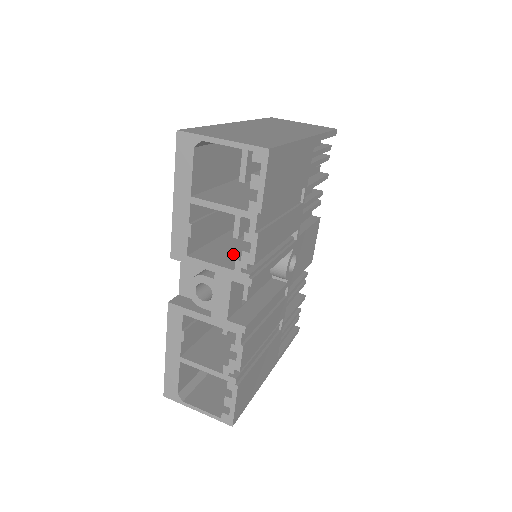
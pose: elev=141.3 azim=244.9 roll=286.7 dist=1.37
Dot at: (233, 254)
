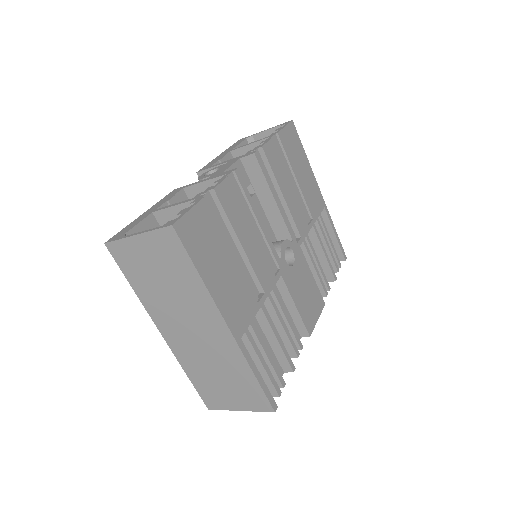
Dot at: occluded
